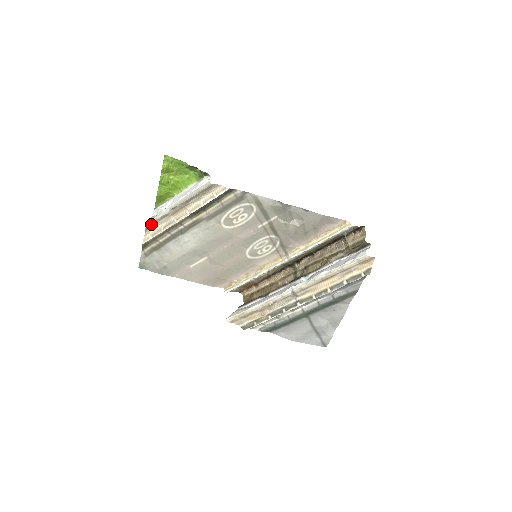
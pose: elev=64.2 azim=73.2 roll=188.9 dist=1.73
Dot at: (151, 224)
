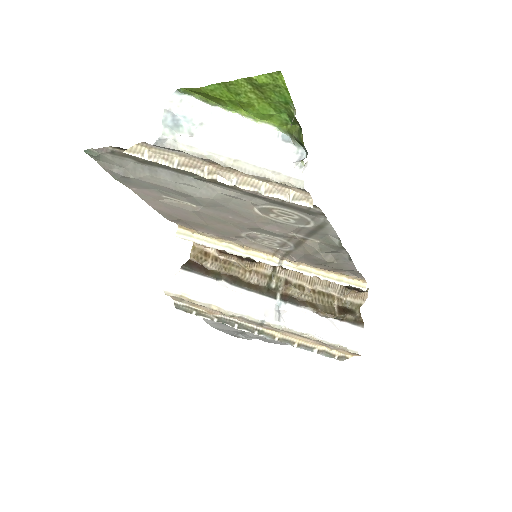
Dot at: (165, 146)
